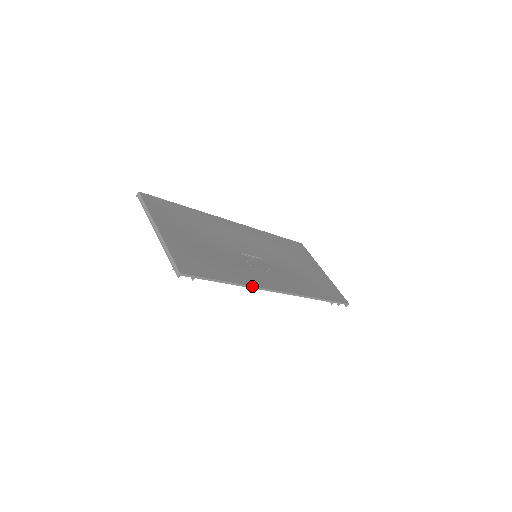
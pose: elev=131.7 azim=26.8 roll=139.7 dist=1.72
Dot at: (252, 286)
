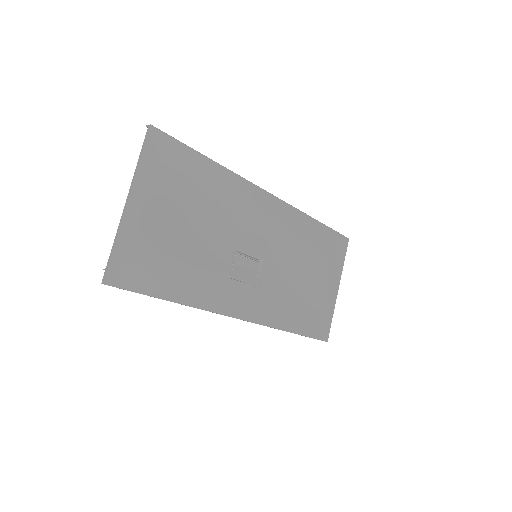
Dot at: (203, 309)
